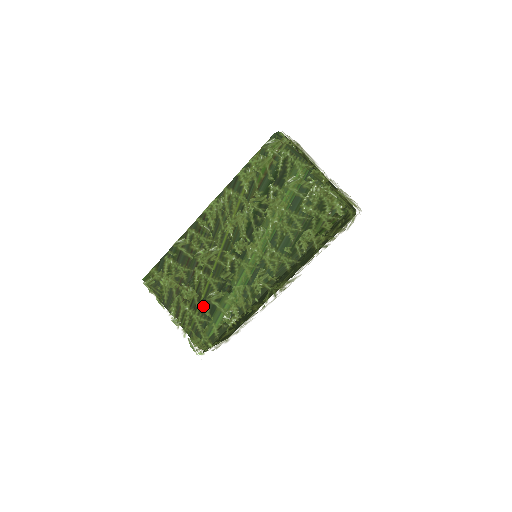
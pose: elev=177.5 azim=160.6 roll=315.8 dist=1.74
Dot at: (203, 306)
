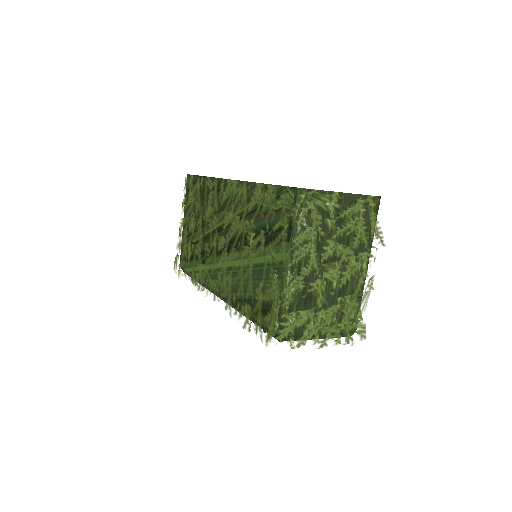
Dot at: (192, 246)
